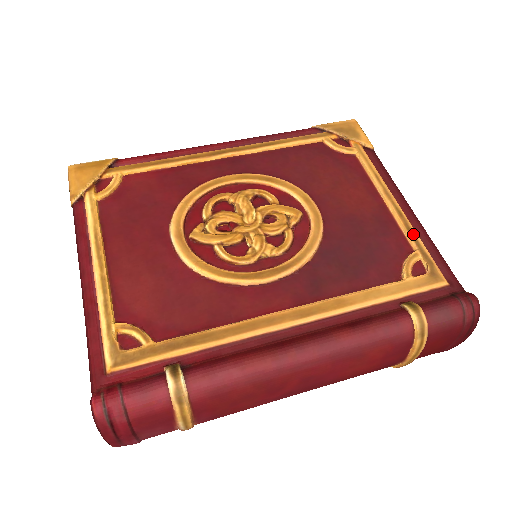
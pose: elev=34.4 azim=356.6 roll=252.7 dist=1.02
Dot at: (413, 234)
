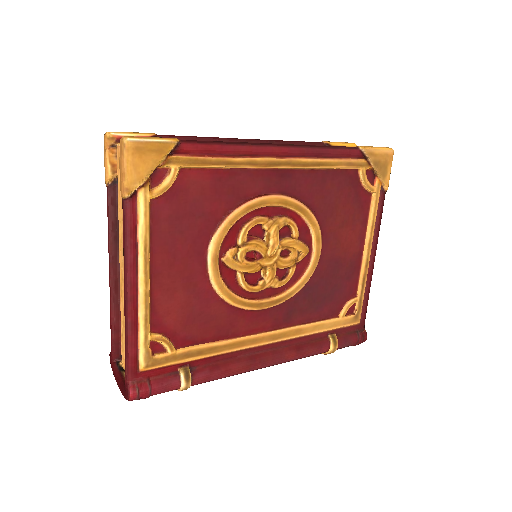
Dot at: (364, 284)
